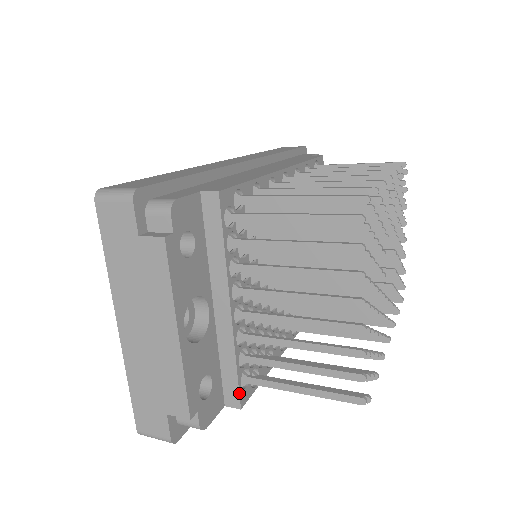
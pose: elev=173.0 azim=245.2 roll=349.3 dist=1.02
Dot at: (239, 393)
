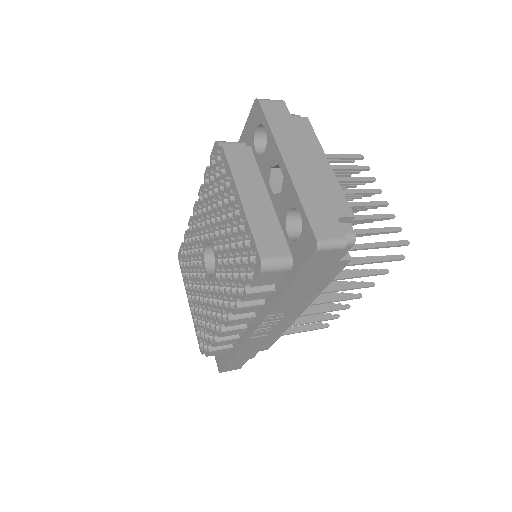
Dot at: occluded
